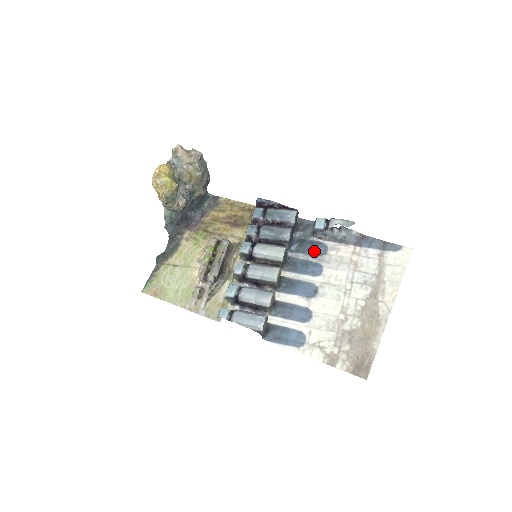
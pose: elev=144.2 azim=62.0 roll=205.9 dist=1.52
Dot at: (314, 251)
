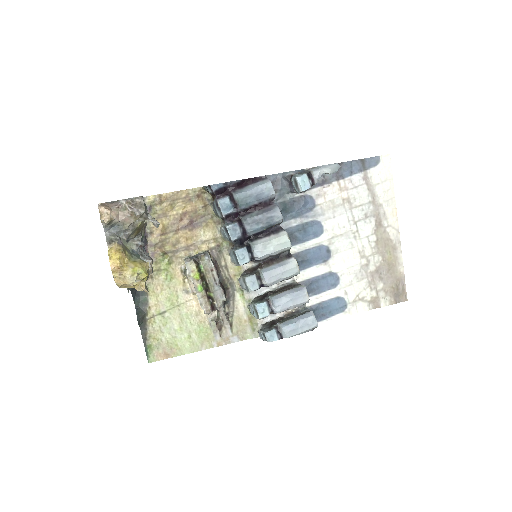
Dot at: (302, 209)
